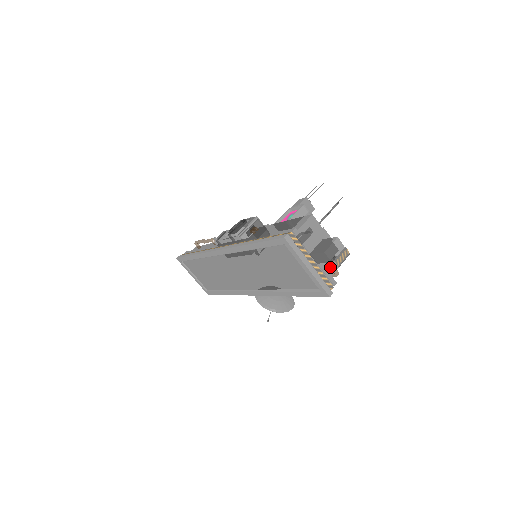
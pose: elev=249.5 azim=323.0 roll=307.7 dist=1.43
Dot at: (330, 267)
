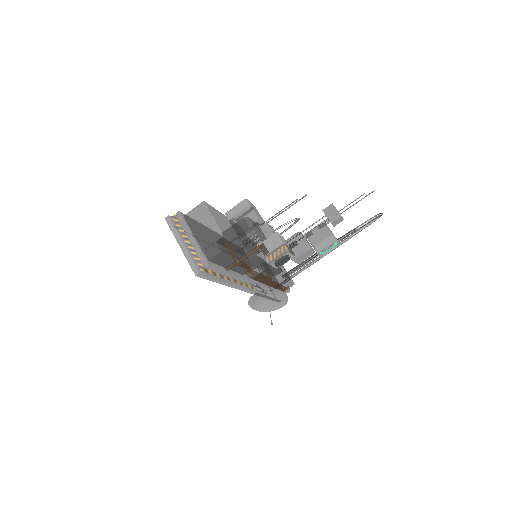
Dot at: (212, 250)
